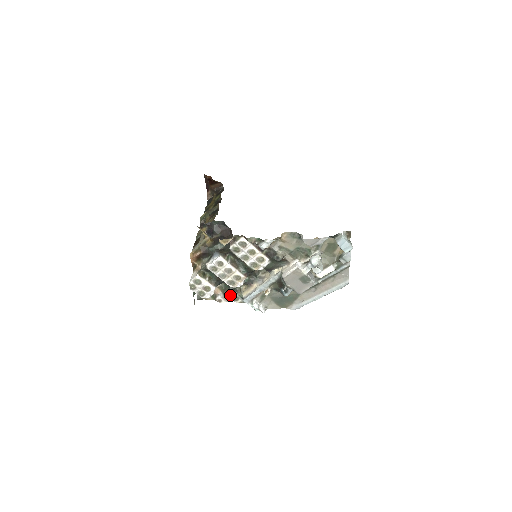
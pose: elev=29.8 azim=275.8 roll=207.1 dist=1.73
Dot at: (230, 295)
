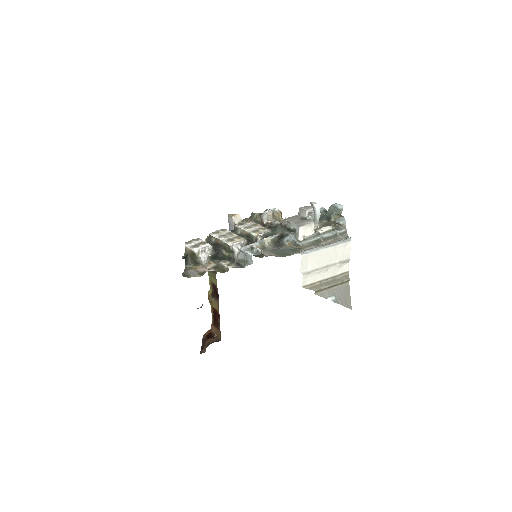
Dot at: (224, 262)
